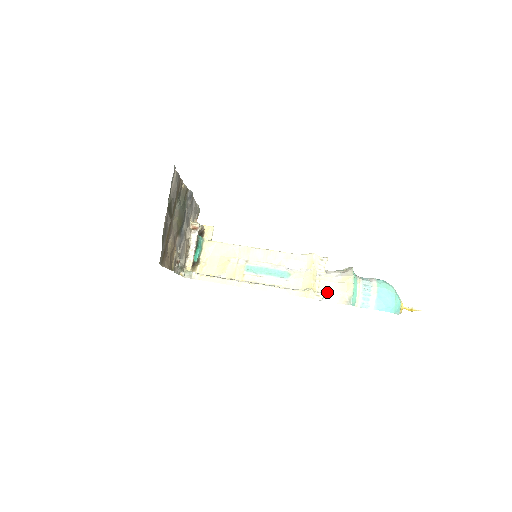
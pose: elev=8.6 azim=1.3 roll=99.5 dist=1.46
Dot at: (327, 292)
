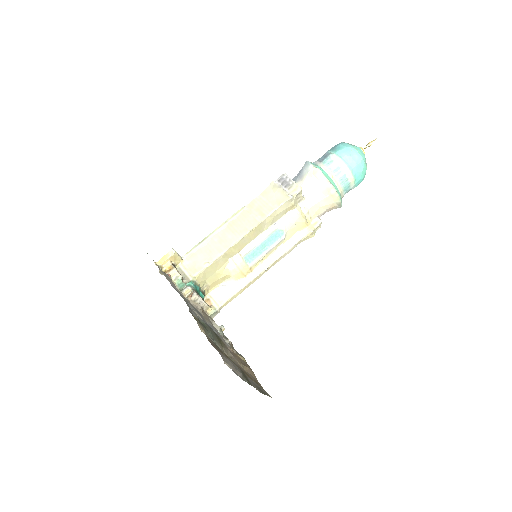
Dot at: (318, 214)
